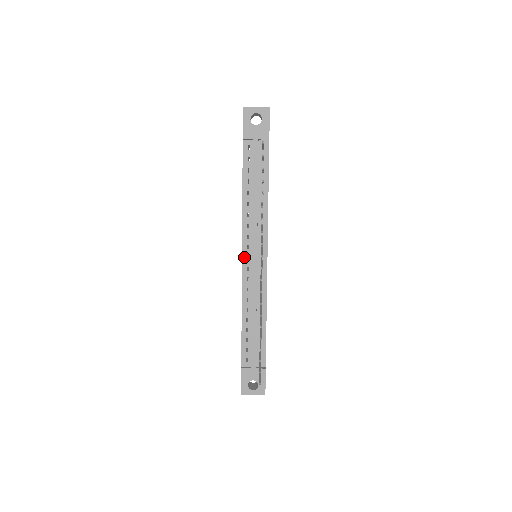
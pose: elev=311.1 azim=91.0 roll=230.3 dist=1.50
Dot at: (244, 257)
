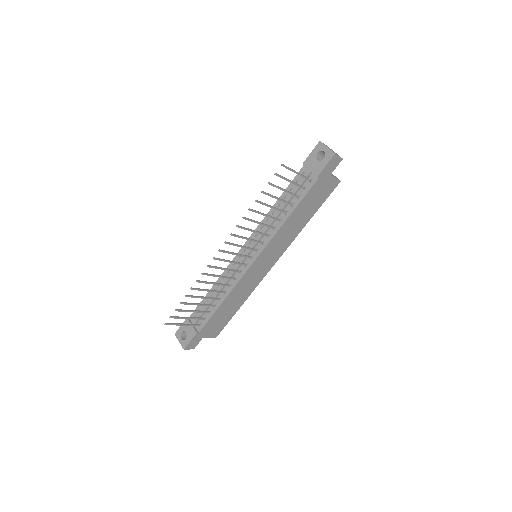
Dot at: occluded
